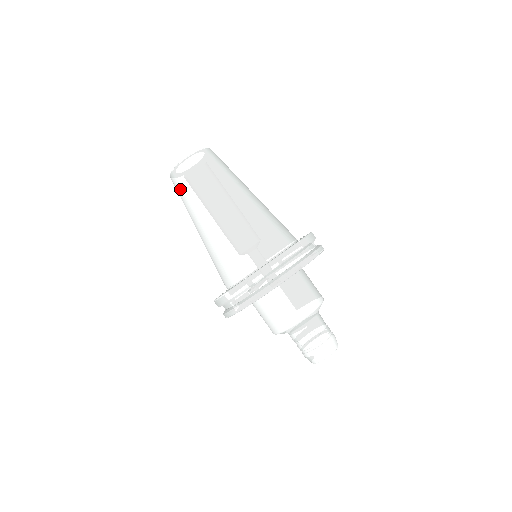
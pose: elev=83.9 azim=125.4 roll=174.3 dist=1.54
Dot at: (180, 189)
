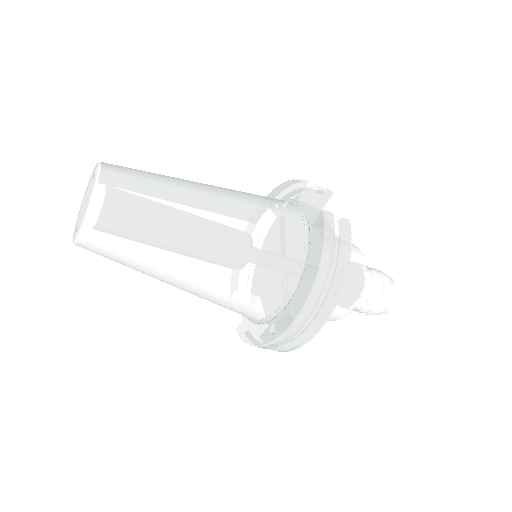
Dot at: occluded
